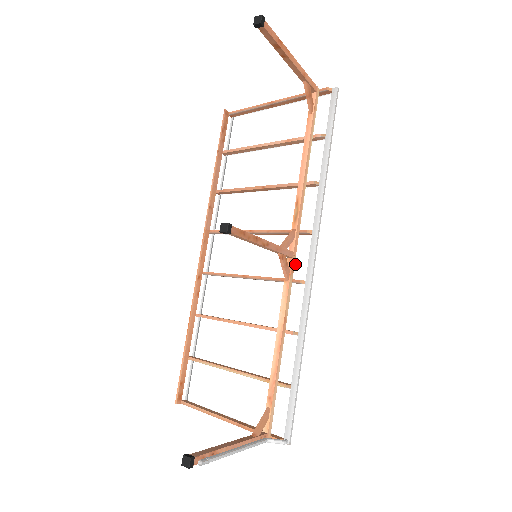
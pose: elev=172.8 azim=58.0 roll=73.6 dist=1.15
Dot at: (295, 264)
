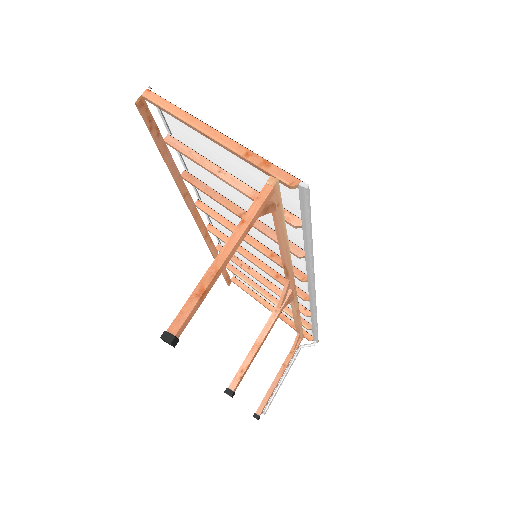
Dot at: (297, 281)
